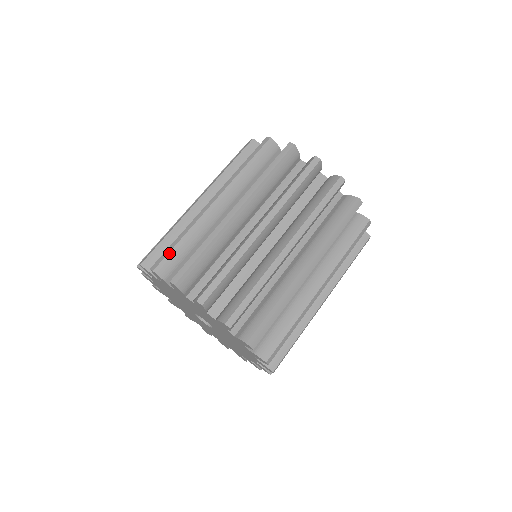
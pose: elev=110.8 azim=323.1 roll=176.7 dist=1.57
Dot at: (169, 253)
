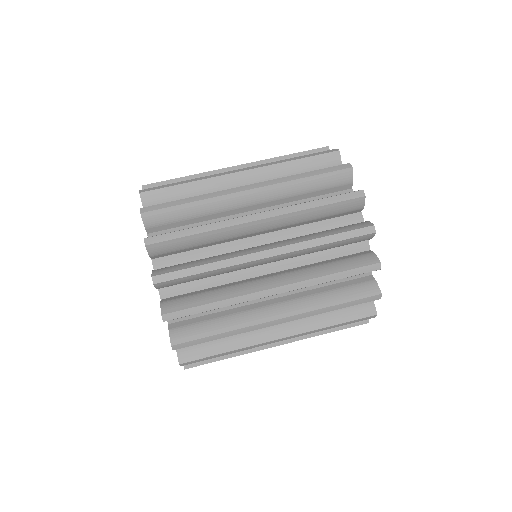
Dot at: (165, 188)
